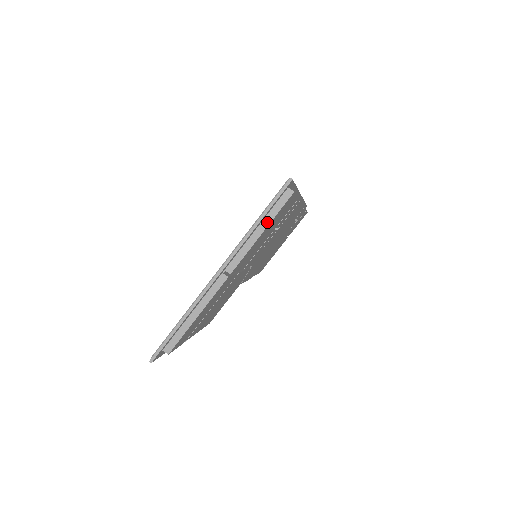
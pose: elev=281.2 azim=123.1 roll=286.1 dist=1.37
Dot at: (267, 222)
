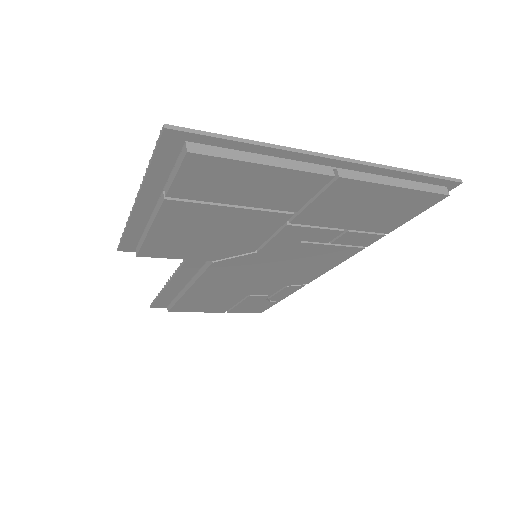
Dot at: (410, 185)
